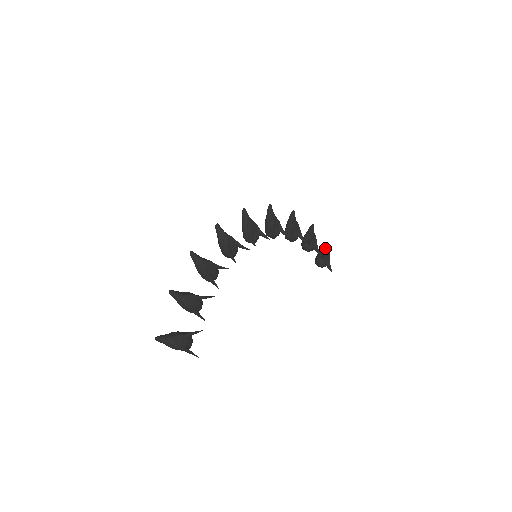
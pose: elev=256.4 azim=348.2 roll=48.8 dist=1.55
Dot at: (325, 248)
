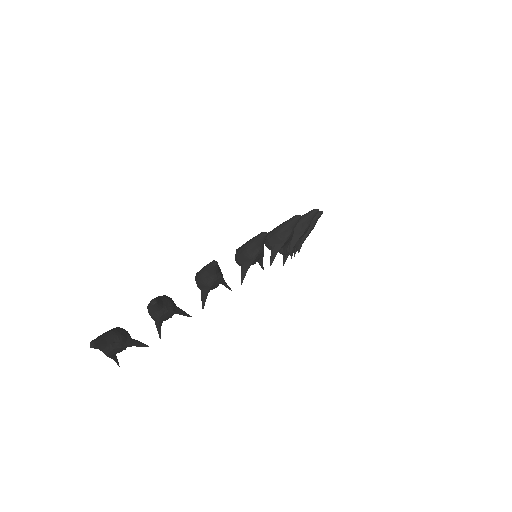
Dot at: occluded
